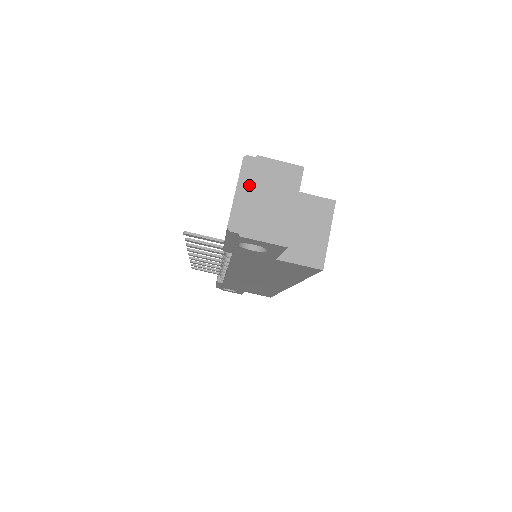
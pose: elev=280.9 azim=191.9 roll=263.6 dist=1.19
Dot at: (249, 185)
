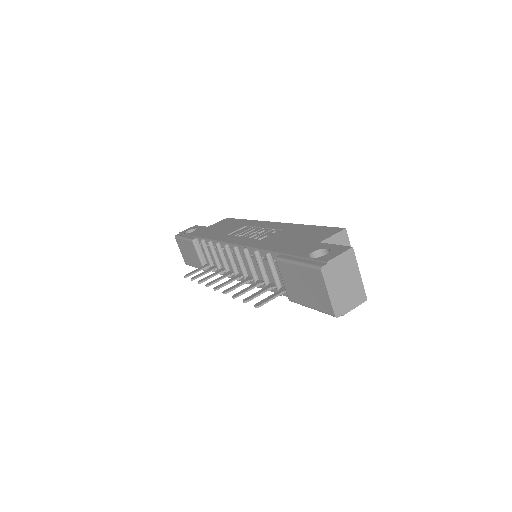
Dot at: (333, 283)
